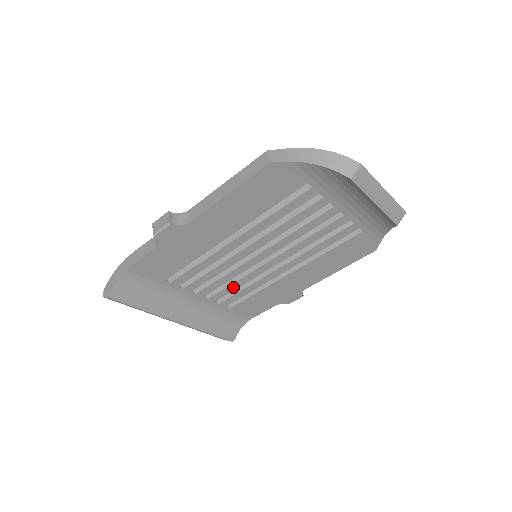
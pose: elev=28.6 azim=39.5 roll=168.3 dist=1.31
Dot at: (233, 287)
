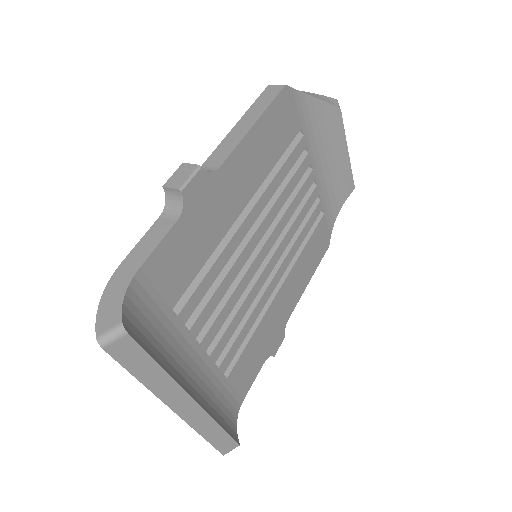
Dot at: (236, 321)
